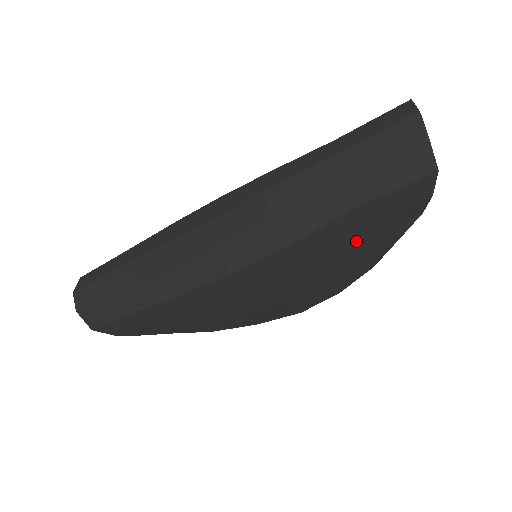
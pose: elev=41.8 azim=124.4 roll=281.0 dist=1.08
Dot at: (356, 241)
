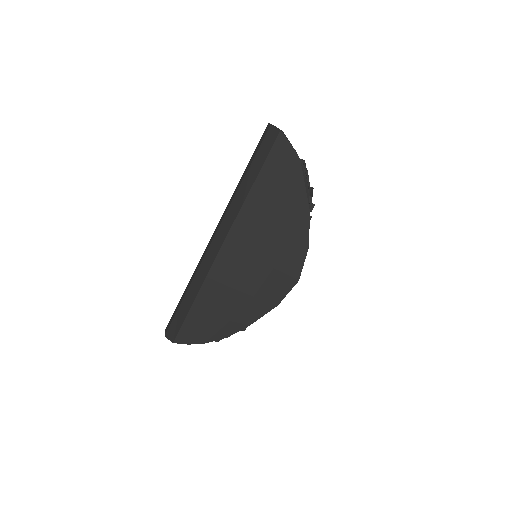
Dot at: (279, 192)
